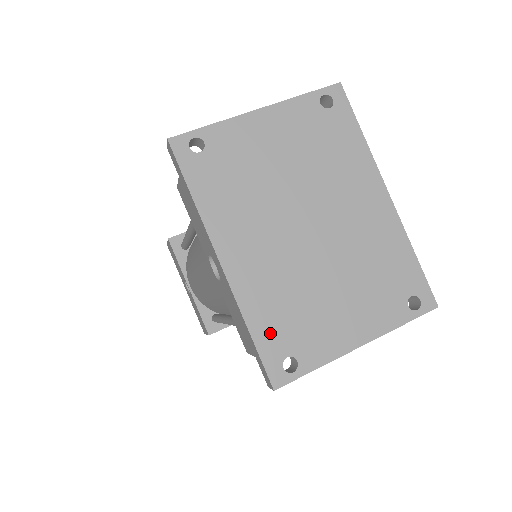
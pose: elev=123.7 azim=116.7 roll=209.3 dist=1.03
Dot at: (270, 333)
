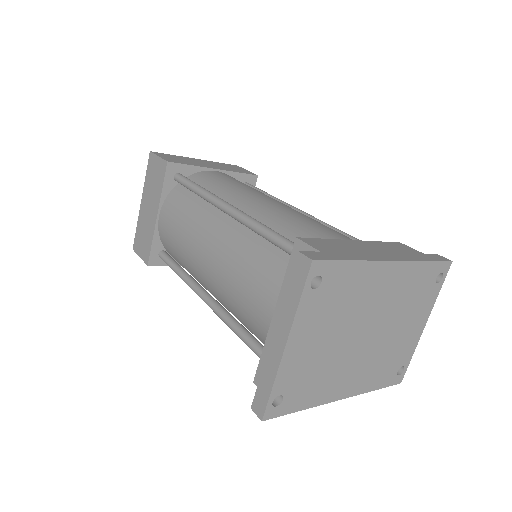
Dot at: (384, 378)
